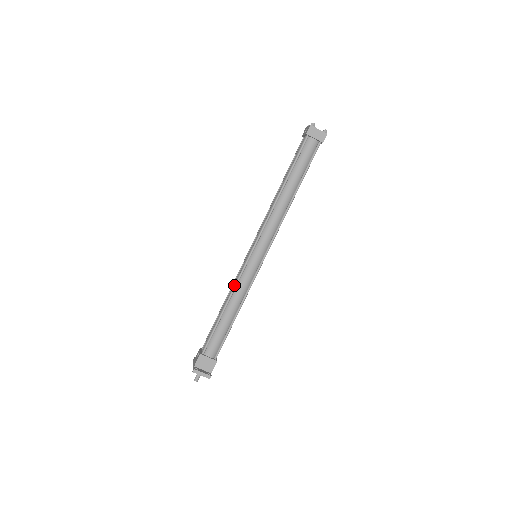
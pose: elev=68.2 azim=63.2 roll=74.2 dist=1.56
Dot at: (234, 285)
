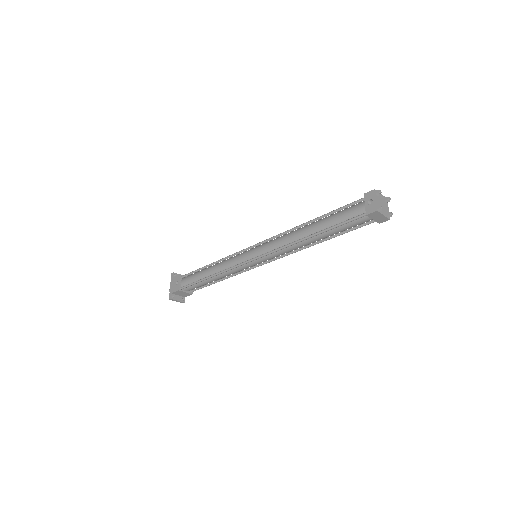
Dot at: (225, 270)
